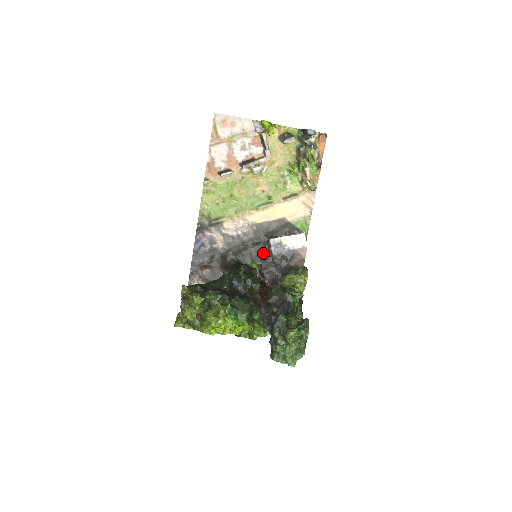
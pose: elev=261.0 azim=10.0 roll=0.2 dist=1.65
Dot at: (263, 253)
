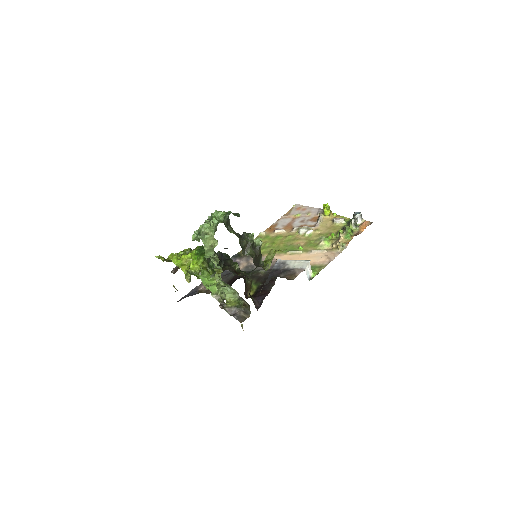
Dot at: occluded
